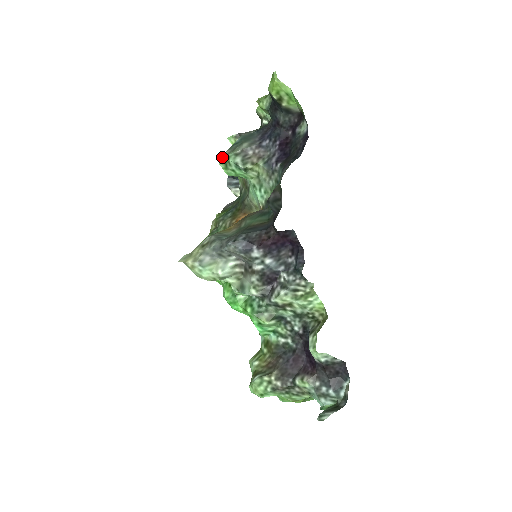
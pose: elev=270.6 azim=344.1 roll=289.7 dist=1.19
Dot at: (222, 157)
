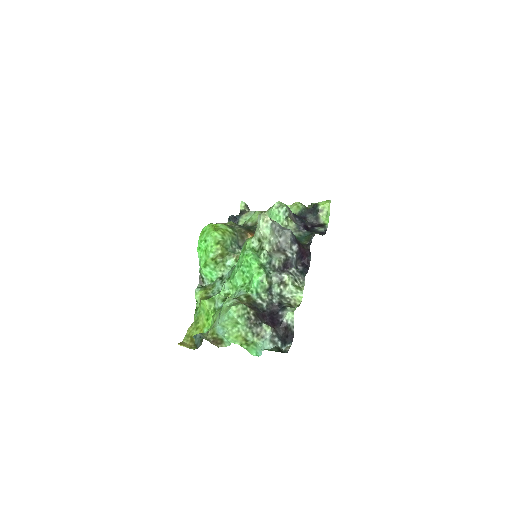
Dot at: (280, 202)
